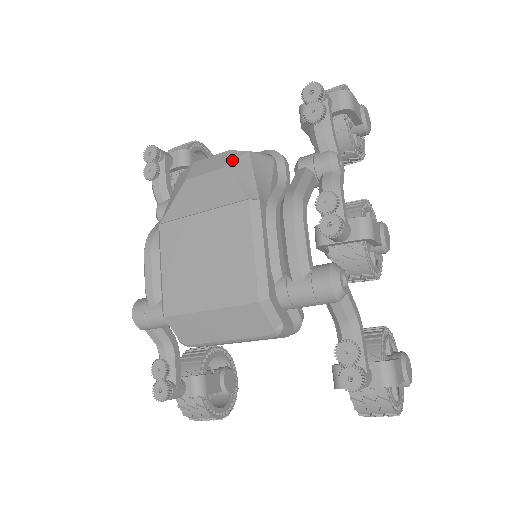
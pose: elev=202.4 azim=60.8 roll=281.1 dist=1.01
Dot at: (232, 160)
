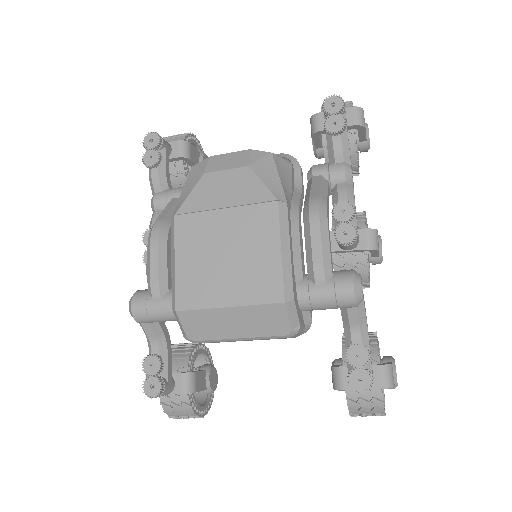
Dot at: (256, 159)
